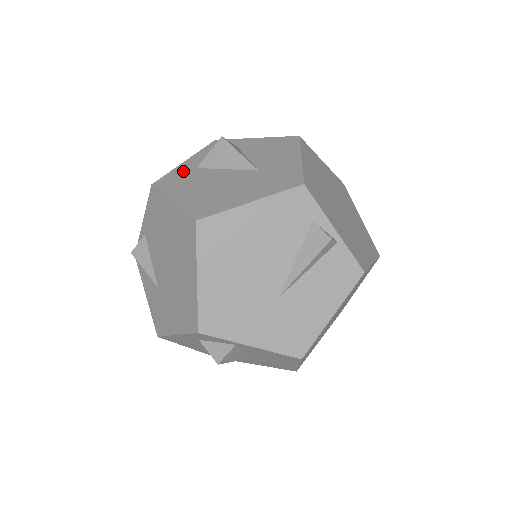
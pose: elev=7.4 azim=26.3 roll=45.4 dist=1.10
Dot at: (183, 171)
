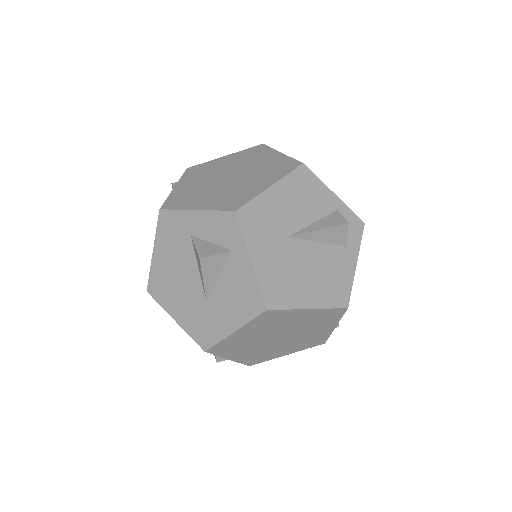
Dot at: (182, 225)
